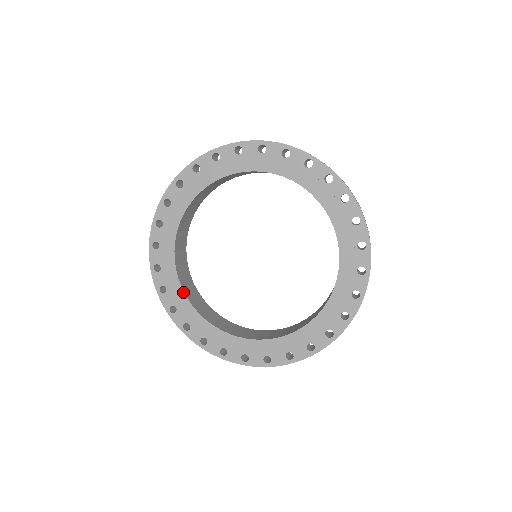
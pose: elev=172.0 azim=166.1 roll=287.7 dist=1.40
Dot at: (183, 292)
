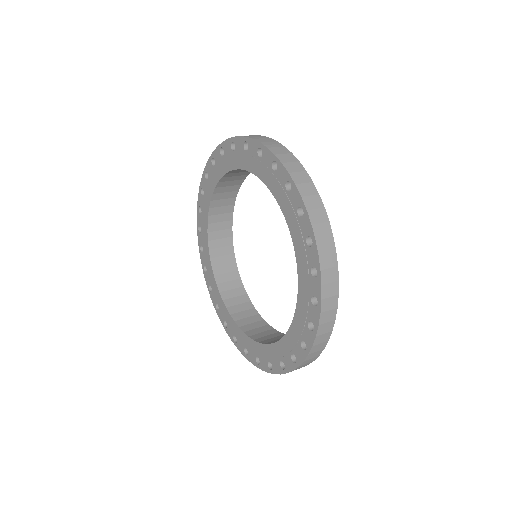
Dot at: (208, 211)
